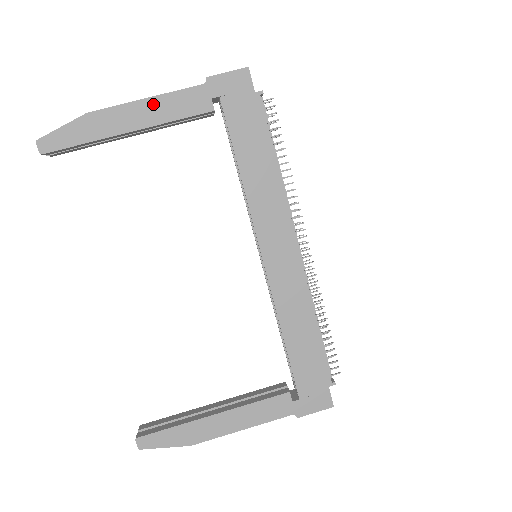
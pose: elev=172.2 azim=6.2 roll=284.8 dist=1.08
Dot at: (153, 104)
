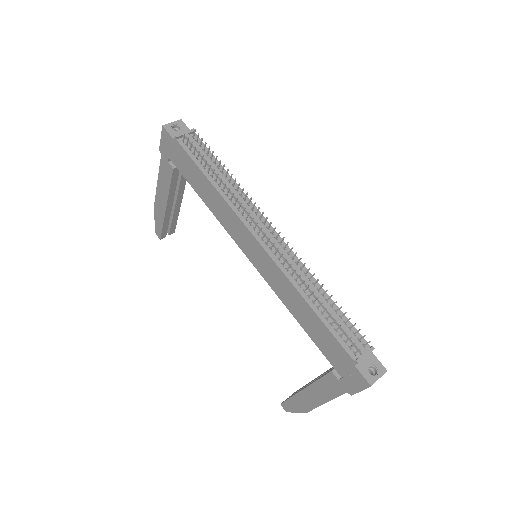
Dot at: (160, 185)
